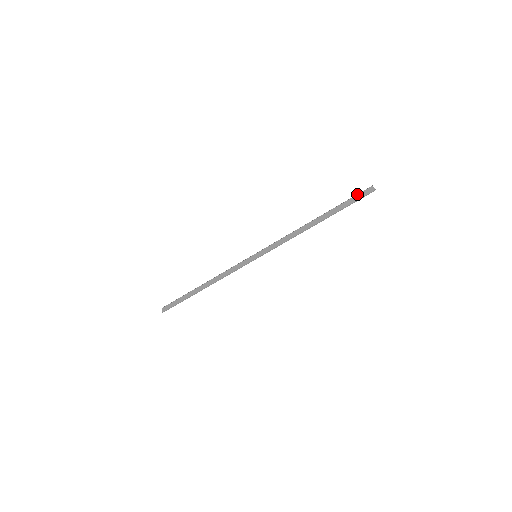
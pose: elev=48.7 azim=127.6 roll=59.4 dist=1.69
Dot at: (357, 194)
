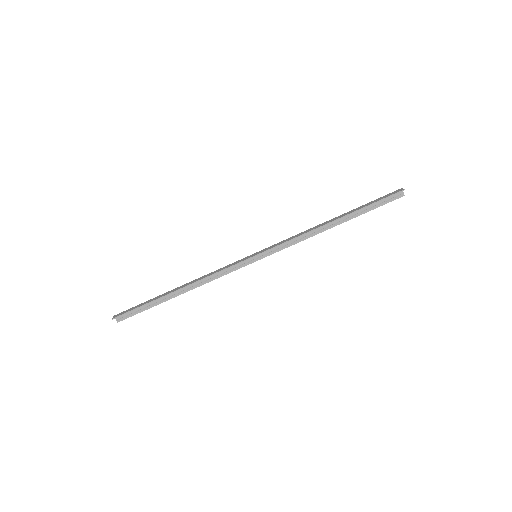
Dot at: (385, 195)
